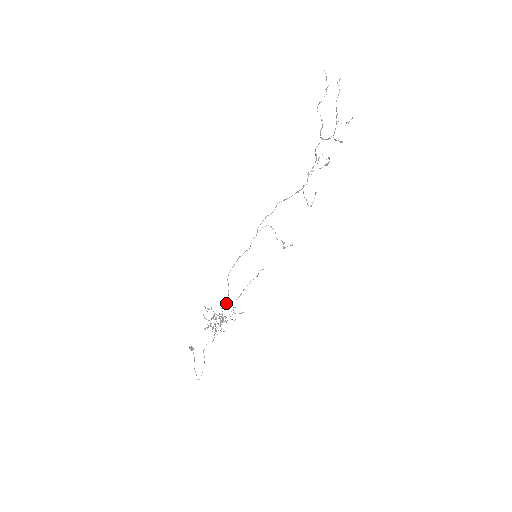
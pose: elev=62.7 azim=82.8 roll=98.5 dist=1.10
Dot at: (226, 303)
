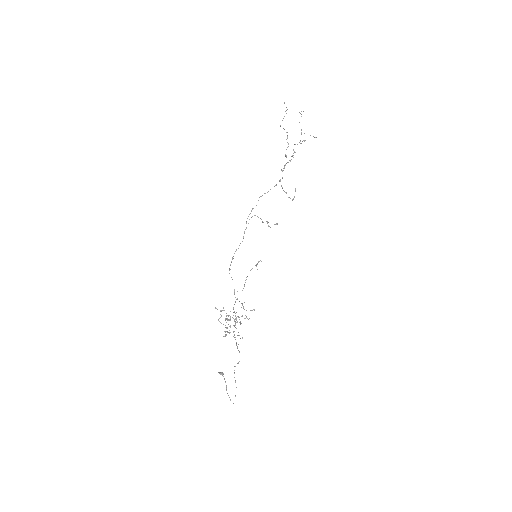
Dot at: (235, 301)
